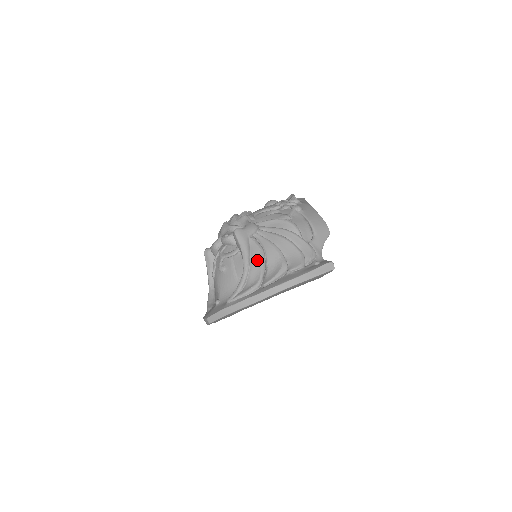
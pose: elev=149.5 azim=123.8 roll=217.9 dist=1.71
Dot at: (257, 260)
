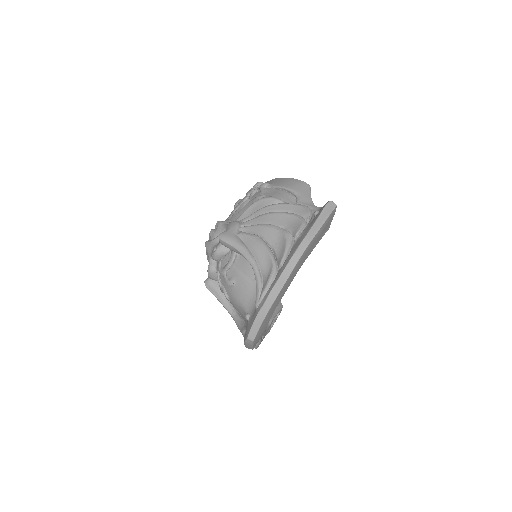
Dot at: (258, 248)
